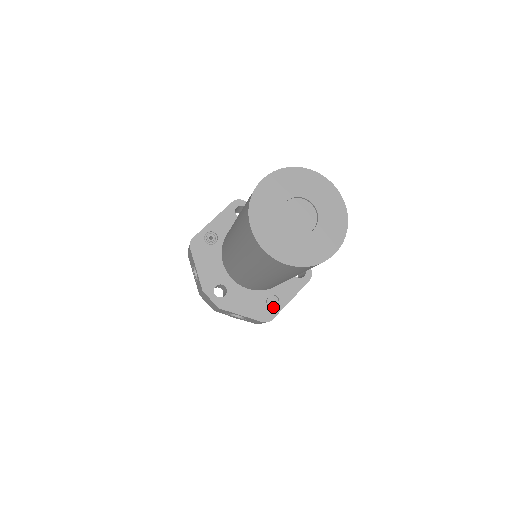
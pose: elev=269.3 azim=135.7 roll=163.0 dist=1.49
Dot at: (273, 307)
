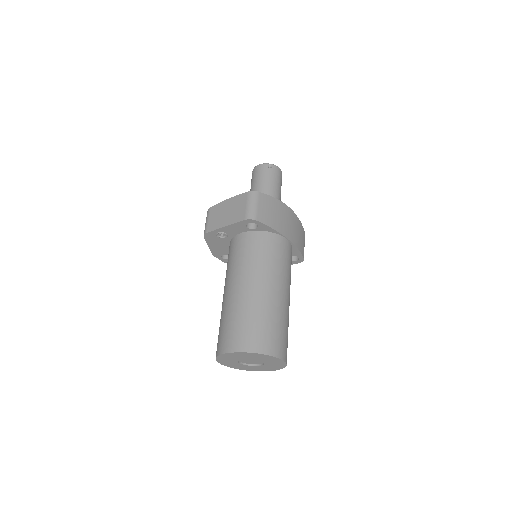
Dot at: occluded
